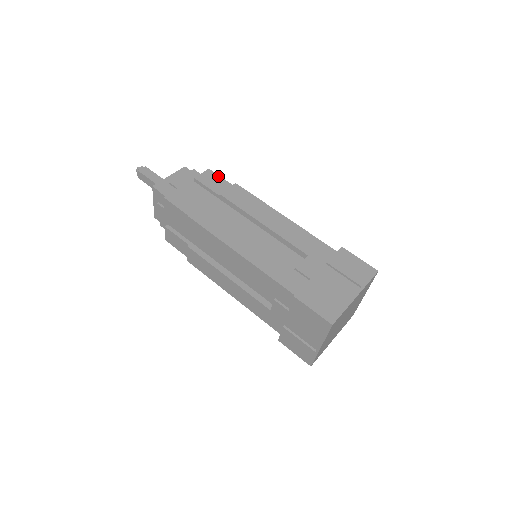
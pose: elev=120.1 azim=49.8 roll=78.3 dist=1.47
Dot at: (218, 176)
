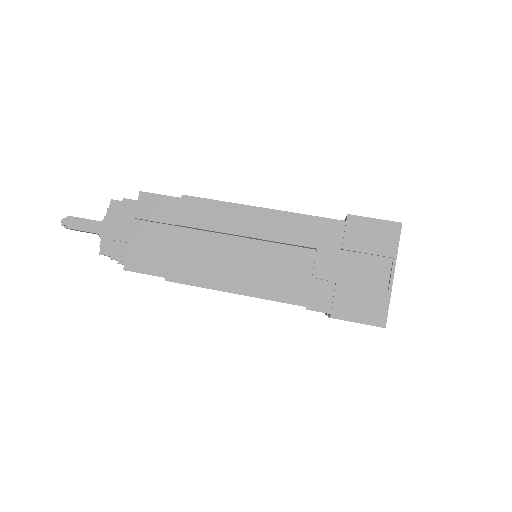
Dot at: (156, 196)
